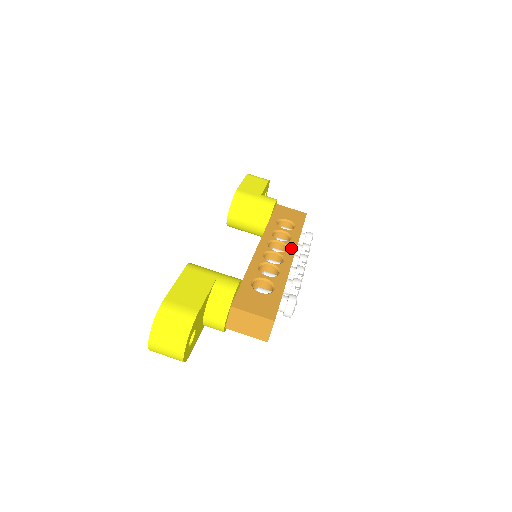
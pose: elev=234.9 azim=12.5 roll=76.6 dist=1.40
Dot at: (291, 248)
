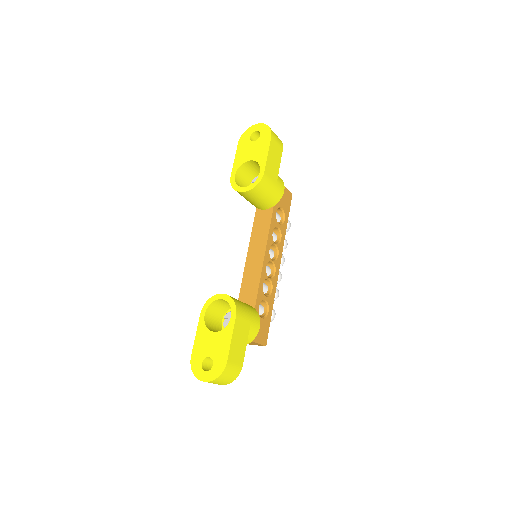
Dot at: (280, 254)
